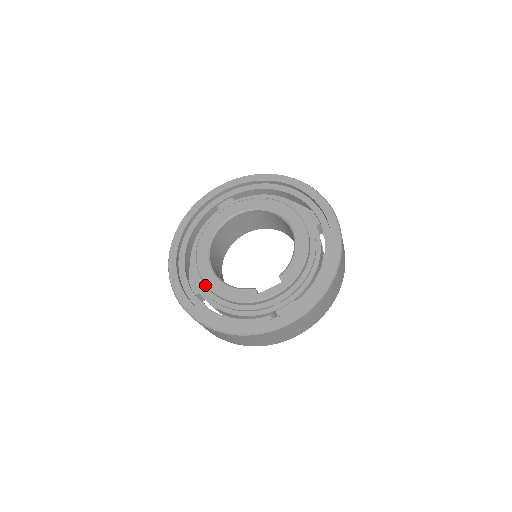
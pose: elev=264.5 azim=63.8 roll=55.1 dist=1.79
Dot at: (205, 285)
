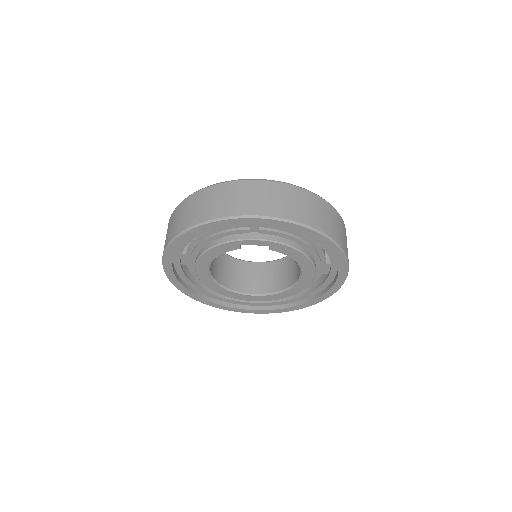
Dot at: occluded
